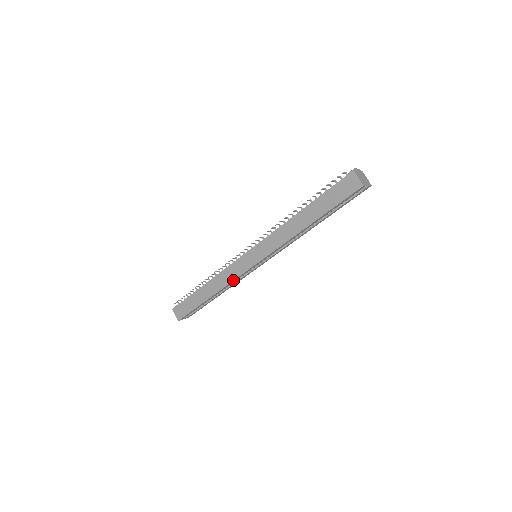
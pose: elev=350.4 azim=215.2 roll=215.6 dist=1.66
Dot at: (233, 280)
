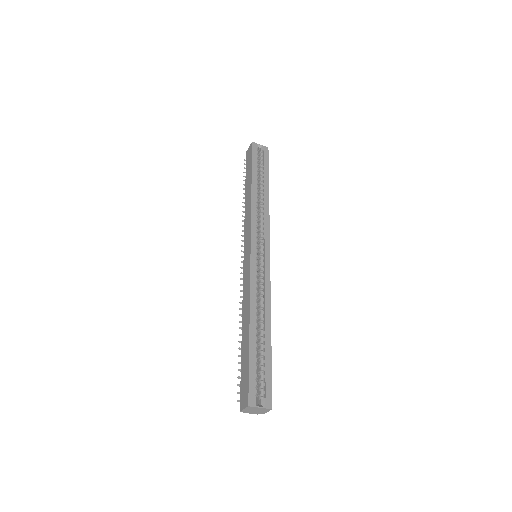
Dot at: (249, 282)
